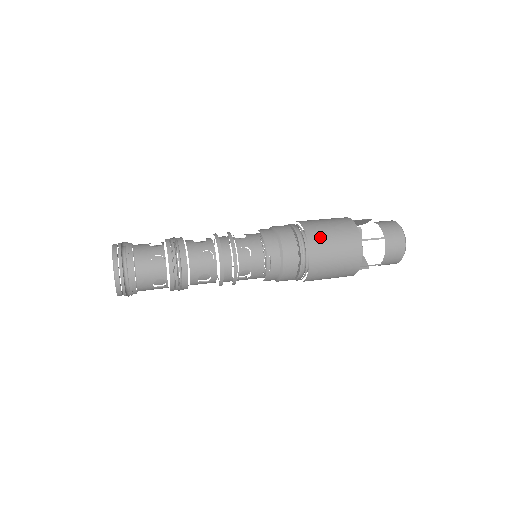
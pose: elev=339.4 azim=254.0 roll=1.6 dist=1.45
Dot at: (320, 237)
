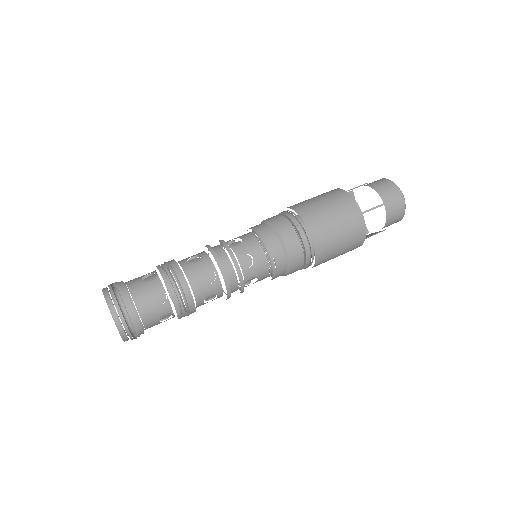
Dot at: (320, 223)
